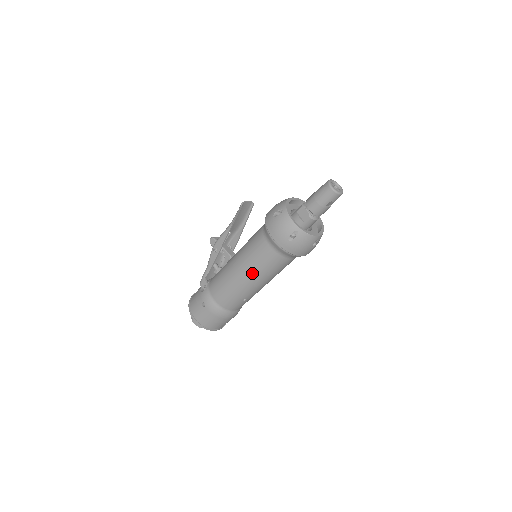
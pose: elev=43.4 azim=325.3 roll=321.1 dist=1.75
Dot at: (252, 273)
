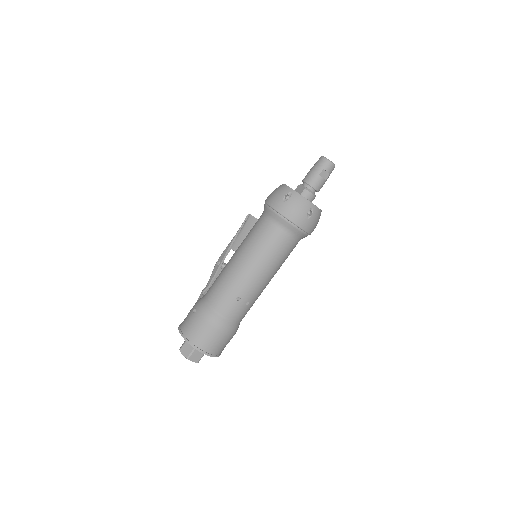
Dot at: (248, 254)
